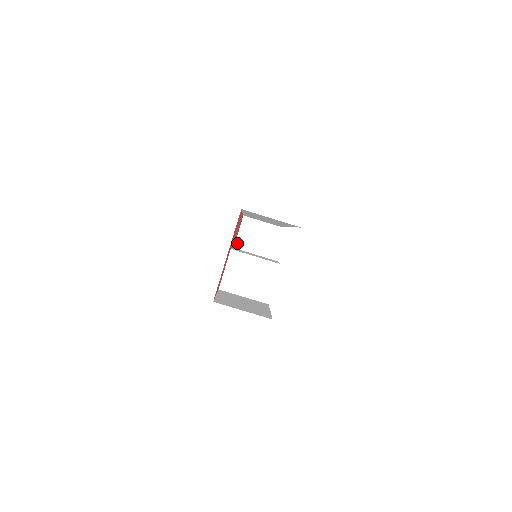
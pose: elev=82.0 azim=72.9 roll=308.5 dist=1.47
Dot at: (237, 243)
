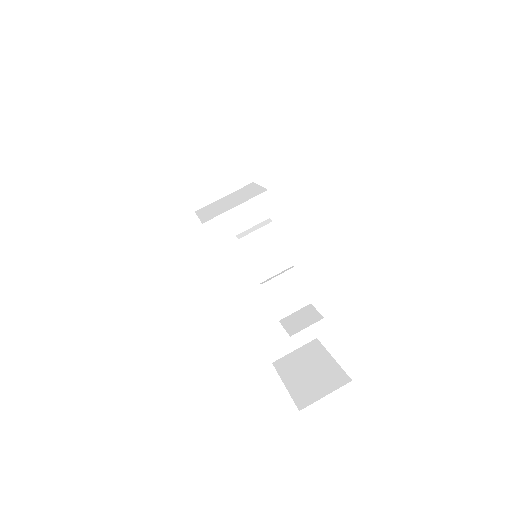
Dot at: (287, 383)
